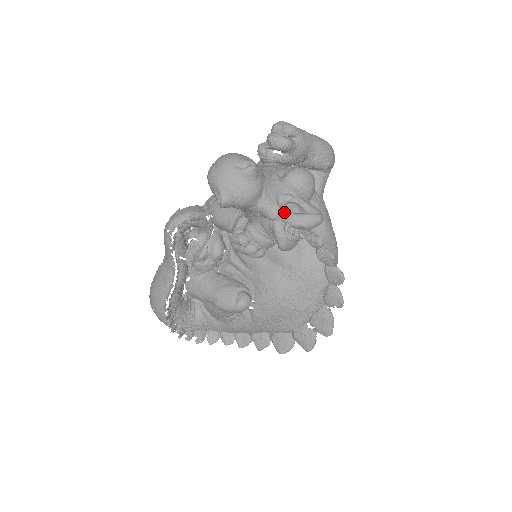
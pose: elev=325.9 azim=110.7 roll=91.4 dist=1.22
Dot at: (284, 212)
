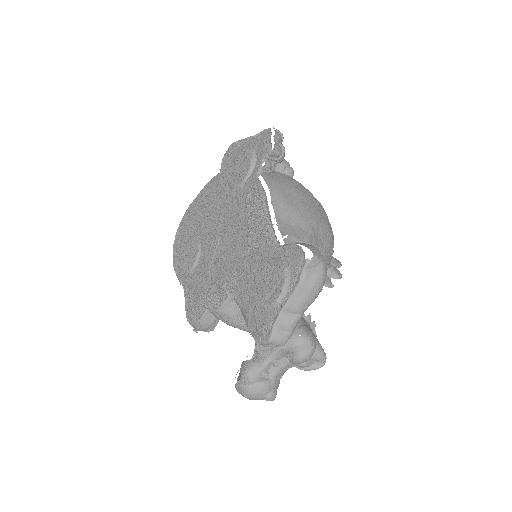
Dot at: (298, 368)
